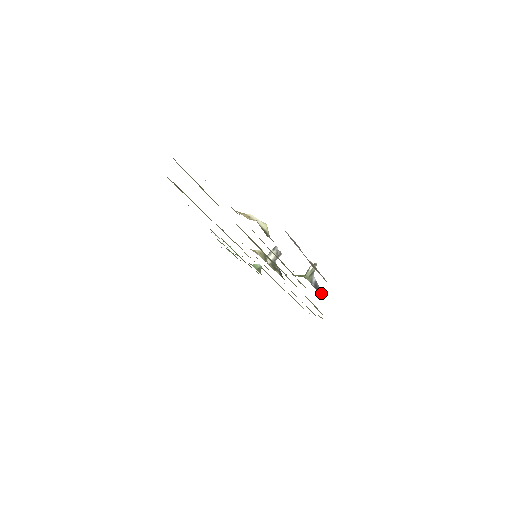
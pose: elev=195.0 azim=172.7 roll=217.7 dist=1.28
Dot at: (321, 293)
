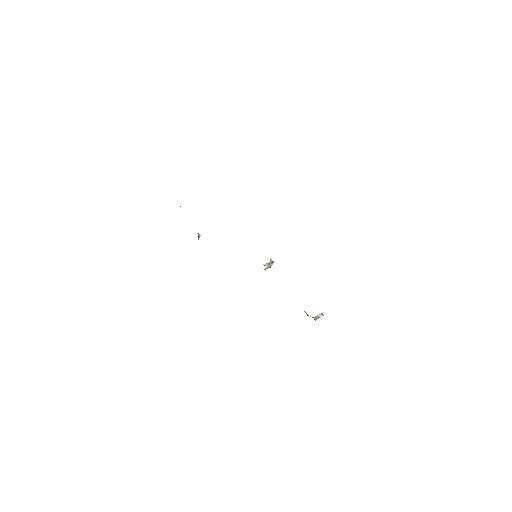
Dot at: occluded
